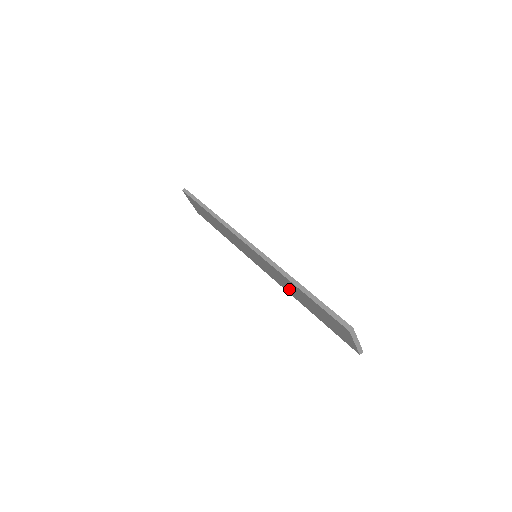
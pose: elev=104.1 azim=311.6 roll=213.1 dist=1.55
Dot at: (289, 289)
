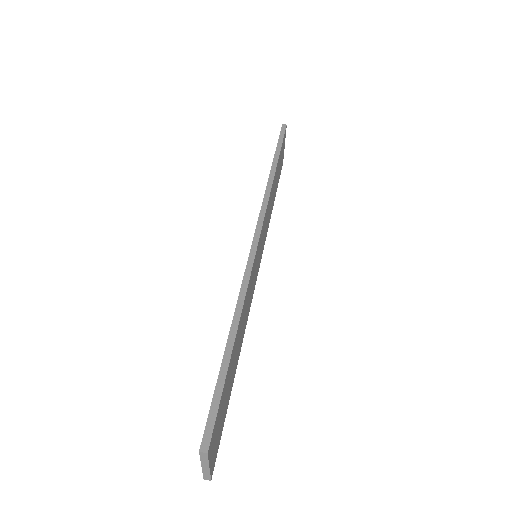
Dot at: occluded
